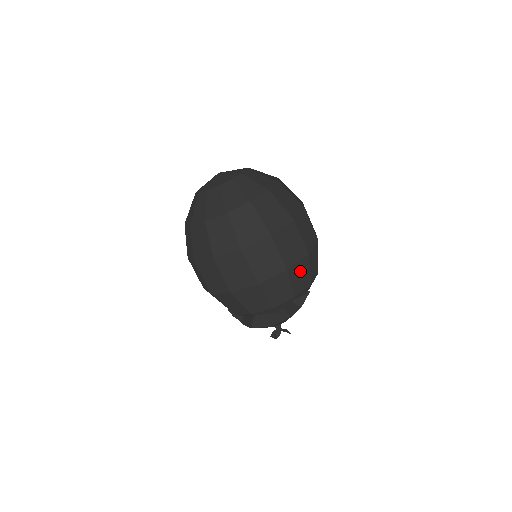
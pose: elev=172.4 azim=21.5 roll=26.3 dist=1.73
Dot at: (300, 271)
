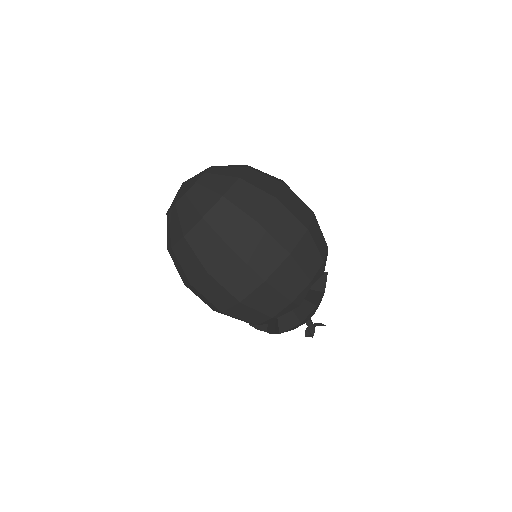
Dot at: (306, 251)
